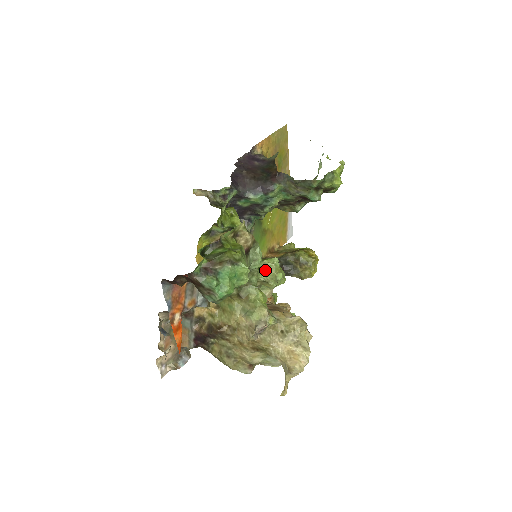
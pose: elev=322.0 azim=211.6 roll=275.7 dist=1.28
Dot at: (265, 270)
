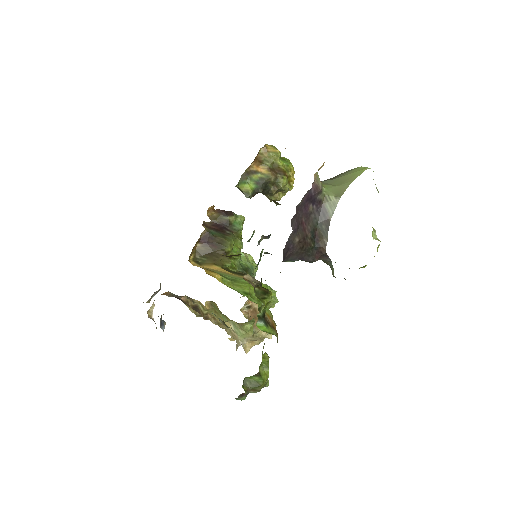
Dot at: occluded
